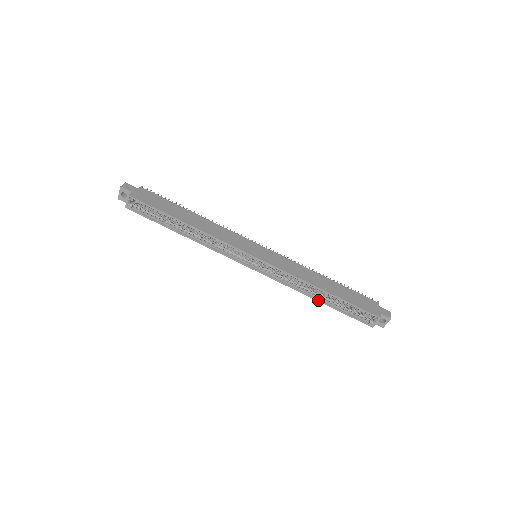
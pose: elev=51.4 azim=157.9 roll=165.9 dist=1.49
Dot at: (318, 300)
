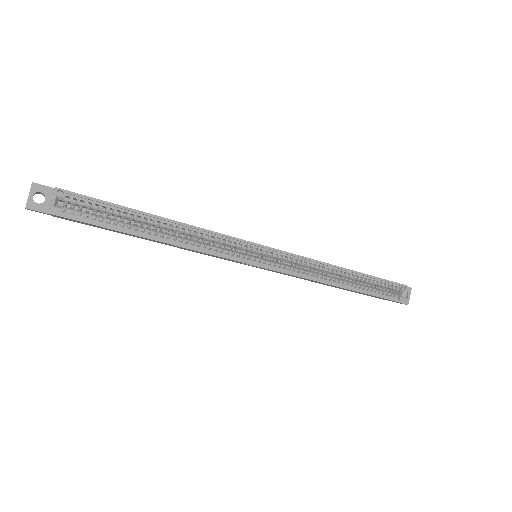
Dot at: (346, 287)
